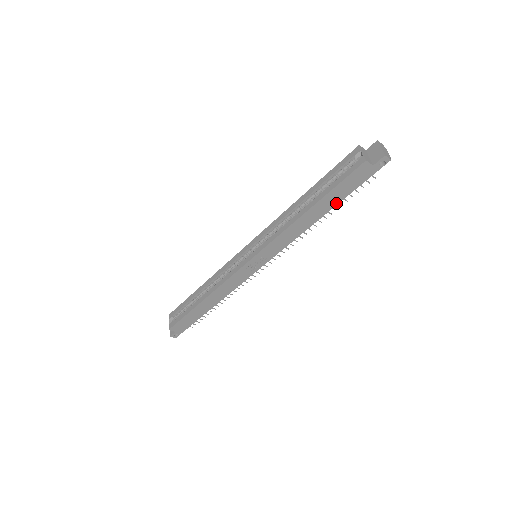
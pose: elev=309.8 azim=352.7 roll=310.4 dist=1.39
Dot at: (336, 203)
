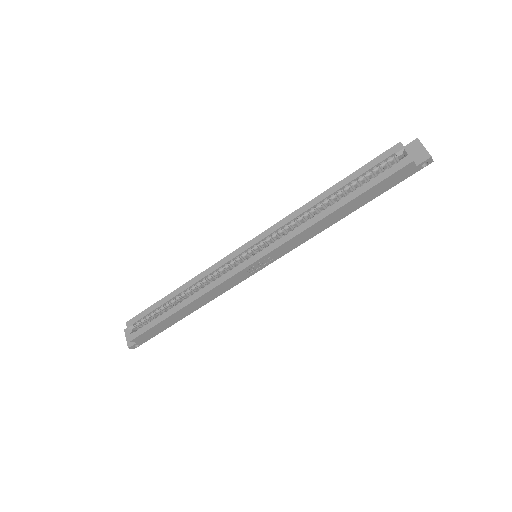
Dot at: (365, 203)
